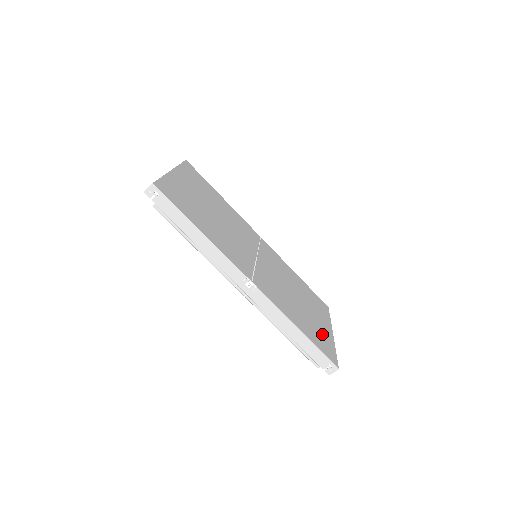
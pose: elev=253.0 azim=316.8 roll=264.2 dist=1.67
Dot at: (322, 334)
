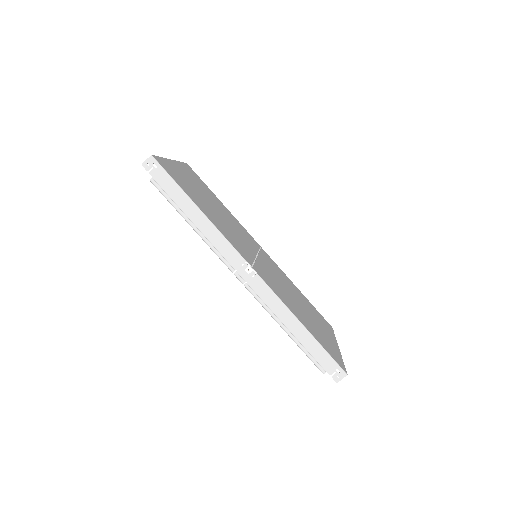
Dot at: (327, 341)
